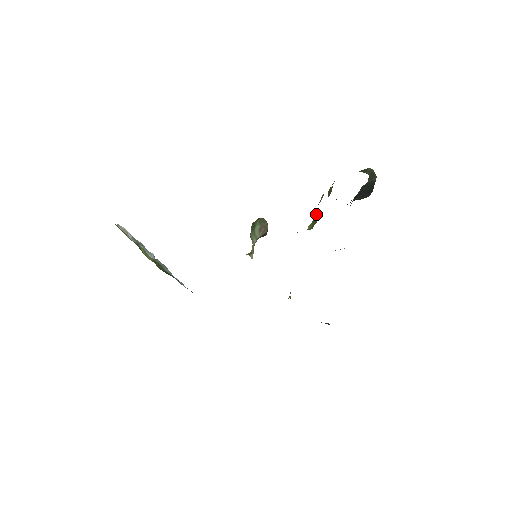
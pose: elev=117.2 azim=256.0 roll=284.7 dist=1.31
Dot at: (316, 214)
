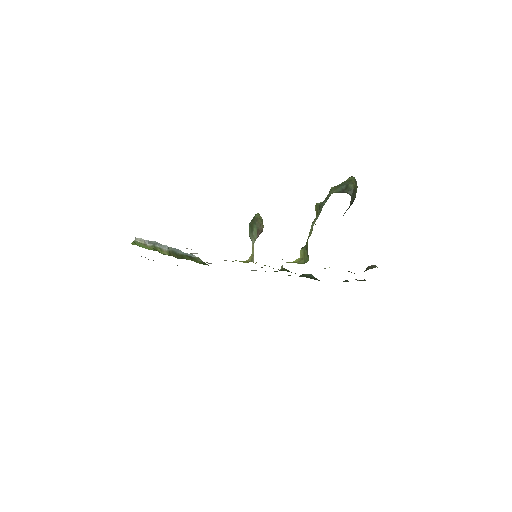
Dot at: (307, 249)
